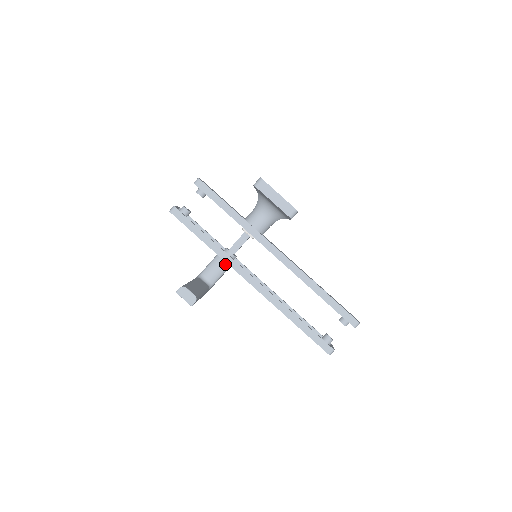
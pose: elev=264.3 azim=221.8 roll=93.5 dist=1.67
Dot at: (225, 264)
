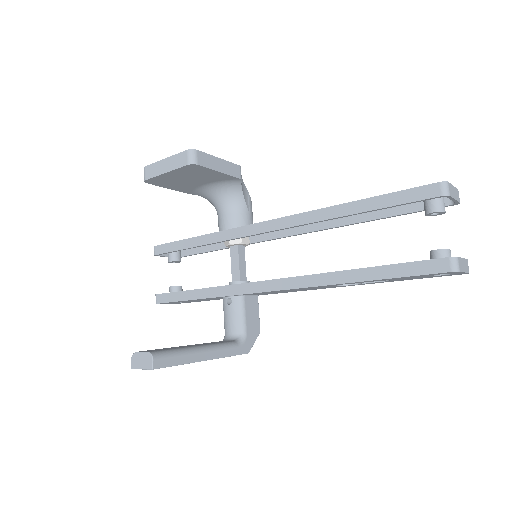
Dot at: (234, 299)
